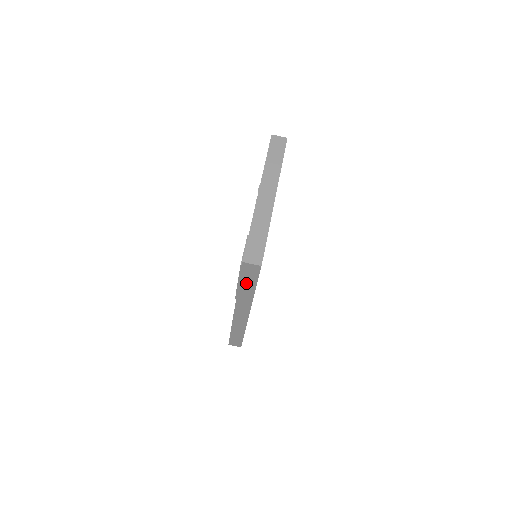
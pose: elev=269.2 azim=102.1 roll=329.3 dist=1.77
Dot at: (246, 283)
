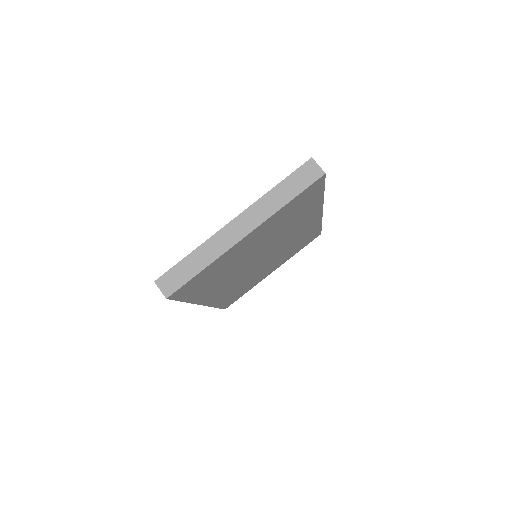
Dot at: occluded
